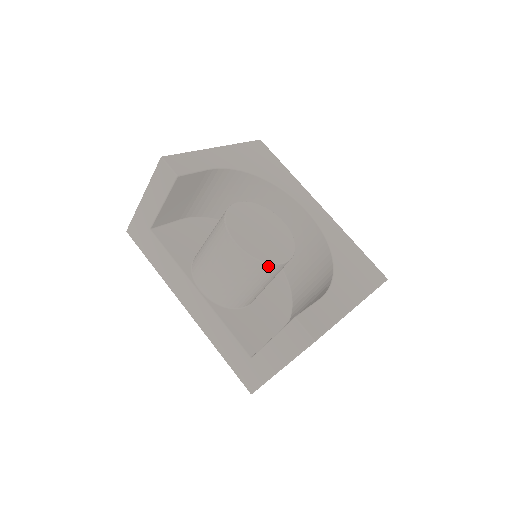
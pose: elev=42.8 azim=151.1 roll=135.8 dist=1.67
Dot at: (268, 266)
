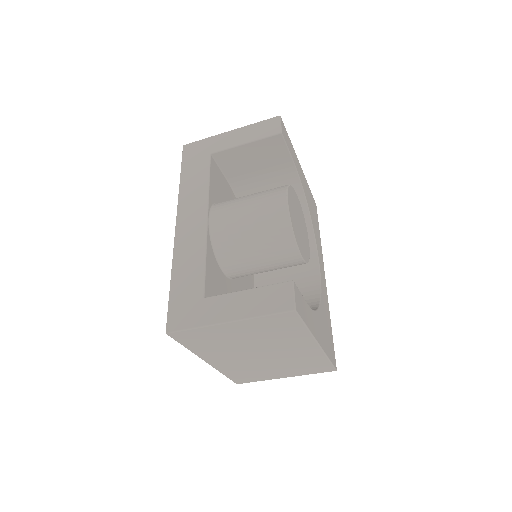
Dot at: (292, 241)
